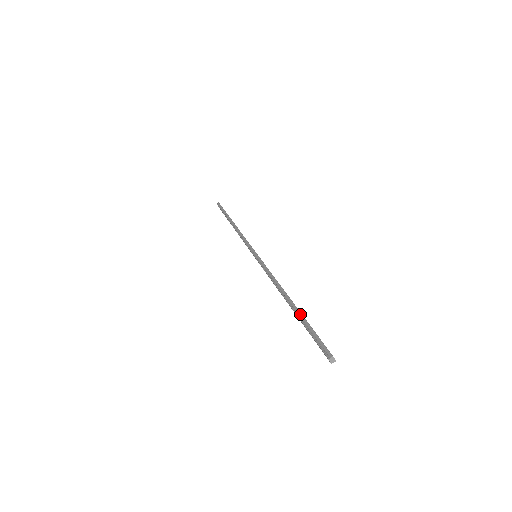
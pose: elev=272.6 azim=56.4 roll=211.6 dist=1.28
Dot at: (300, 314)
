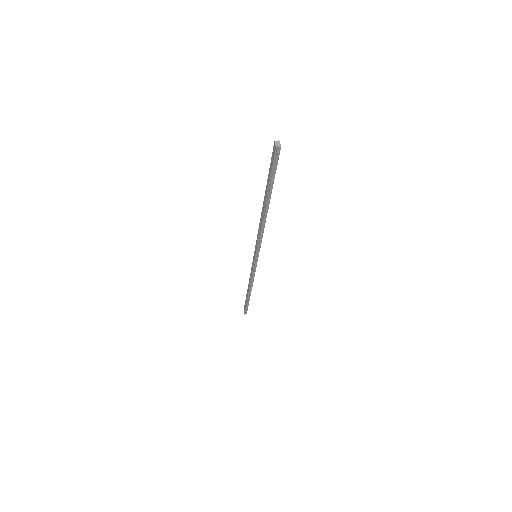
Dot at: occluded
